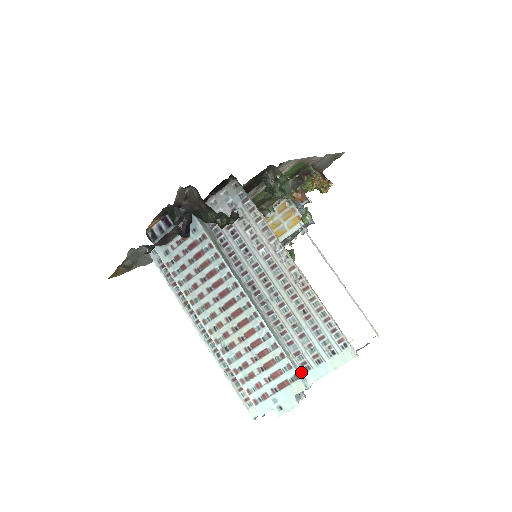
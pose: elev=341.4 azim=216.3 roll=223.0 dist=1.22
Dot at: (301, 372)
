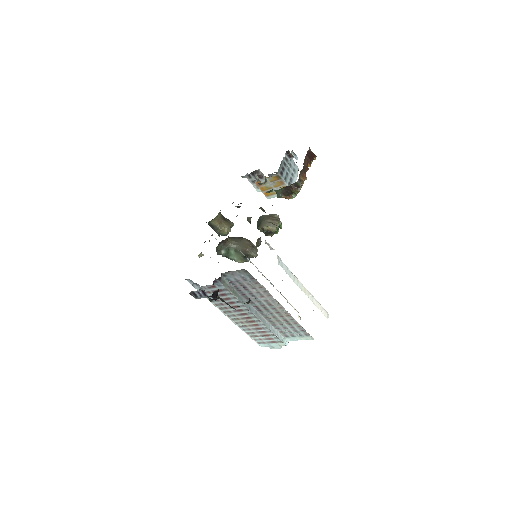
Dot at: (284, 337)
